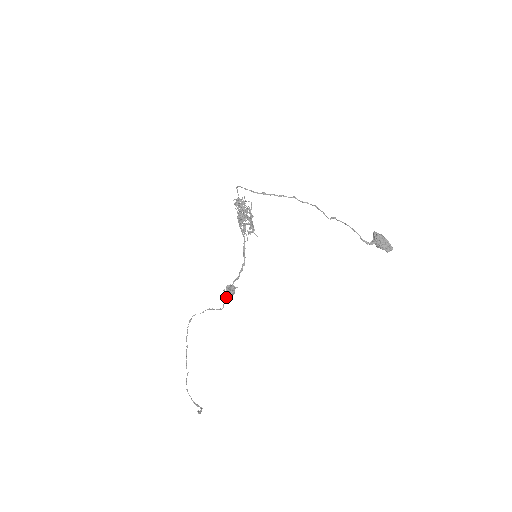
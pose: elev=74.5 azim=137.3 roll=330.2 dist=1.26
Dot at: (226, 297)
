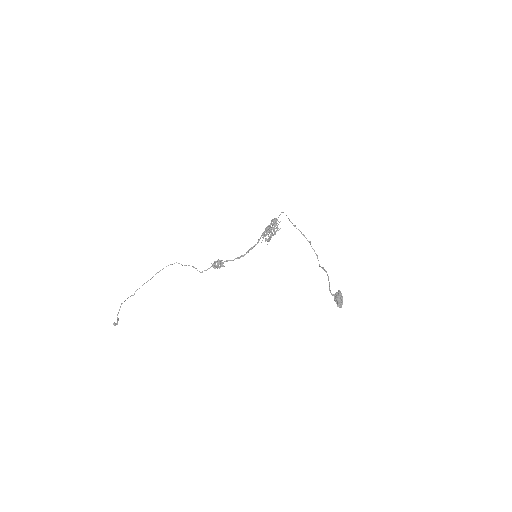
Dot at: (213, 265)
